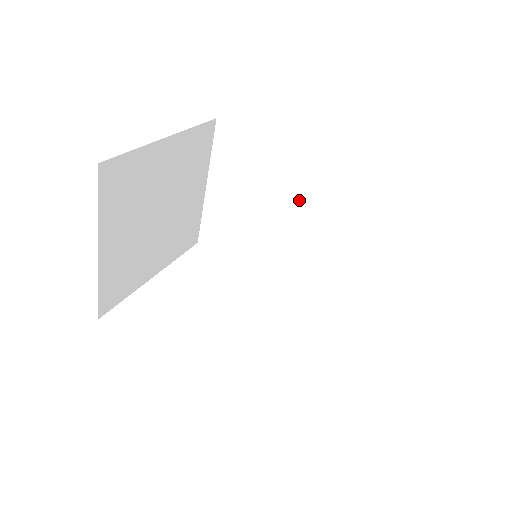
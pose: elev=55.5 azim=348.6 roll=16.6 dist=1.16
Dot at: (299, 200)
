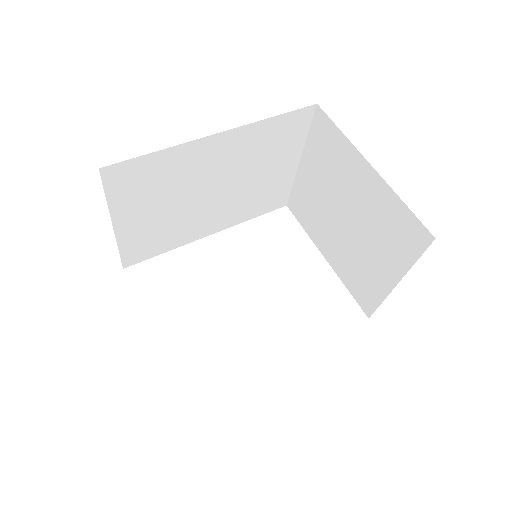
Dot at: (218, 173)
